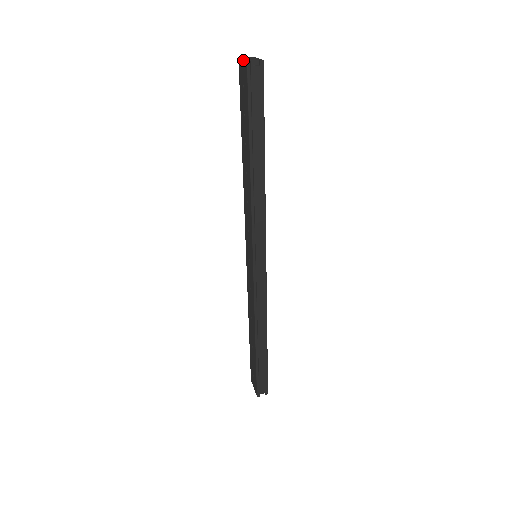
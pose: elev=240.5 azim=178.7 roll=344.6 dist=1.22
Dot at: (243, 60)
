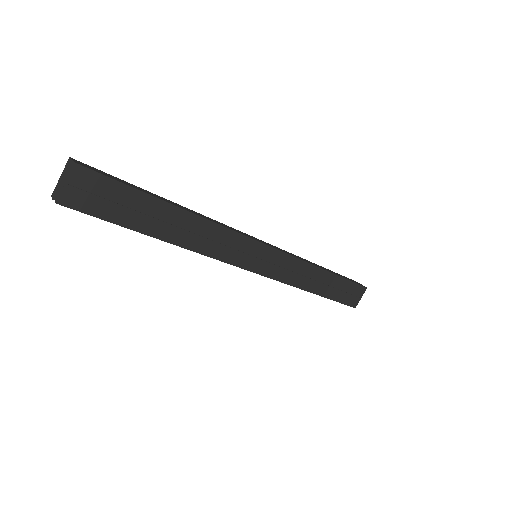
Dot at: (59, 181)
